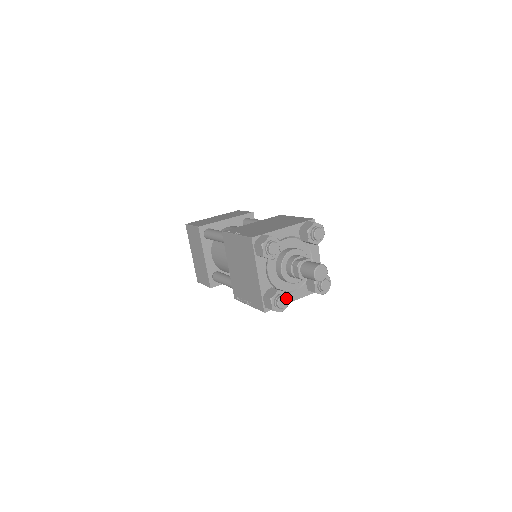
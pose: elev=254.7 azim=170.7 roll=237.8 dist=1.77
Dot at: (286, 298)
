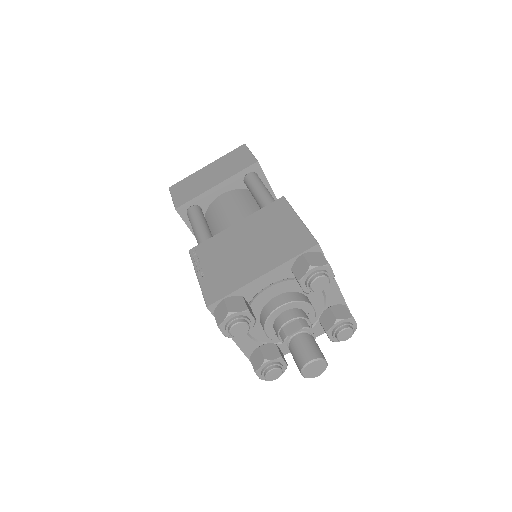
Dot at: (278, 369)
